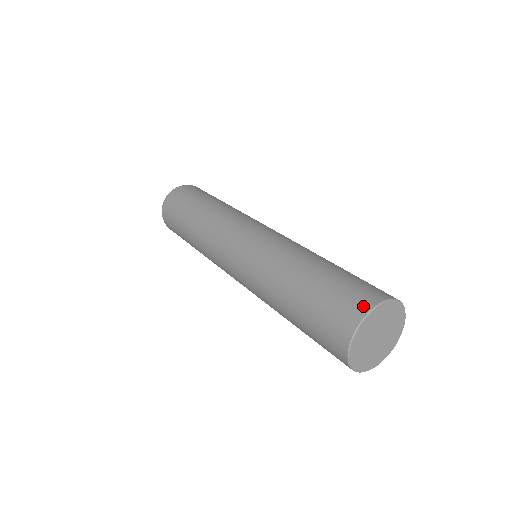
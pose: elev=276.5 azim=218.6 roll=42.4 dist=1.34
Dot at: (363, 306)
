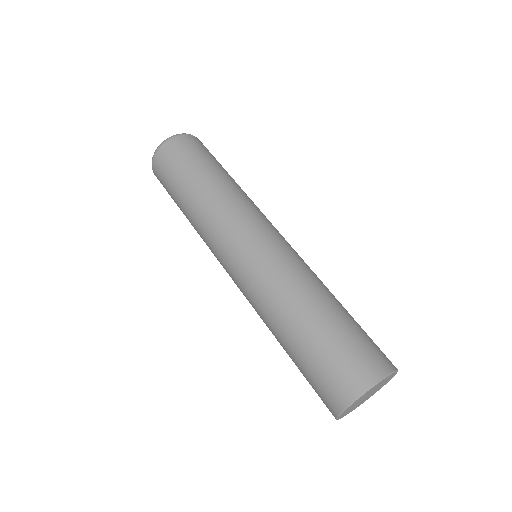
Dot at: (338, 403)
